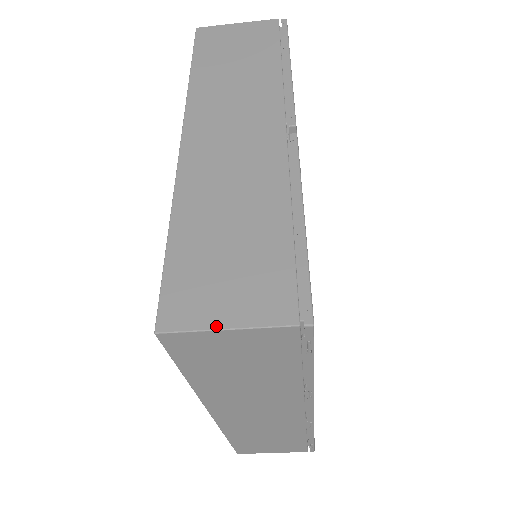
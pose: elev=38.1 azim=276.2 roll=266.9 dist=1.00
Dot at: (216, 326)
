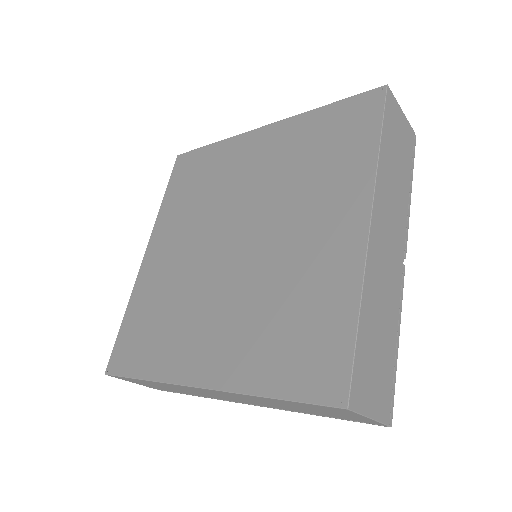
Dot at: (368, 414)
